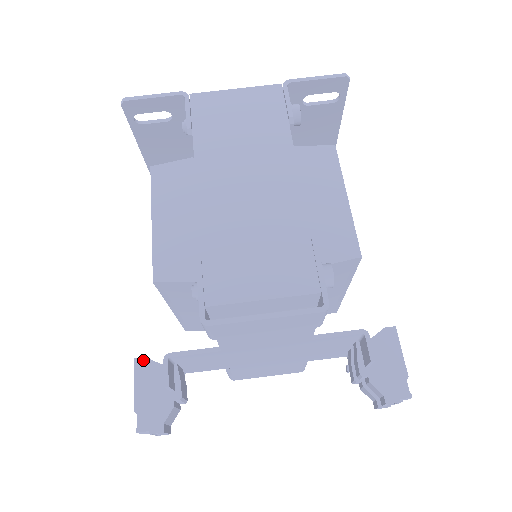
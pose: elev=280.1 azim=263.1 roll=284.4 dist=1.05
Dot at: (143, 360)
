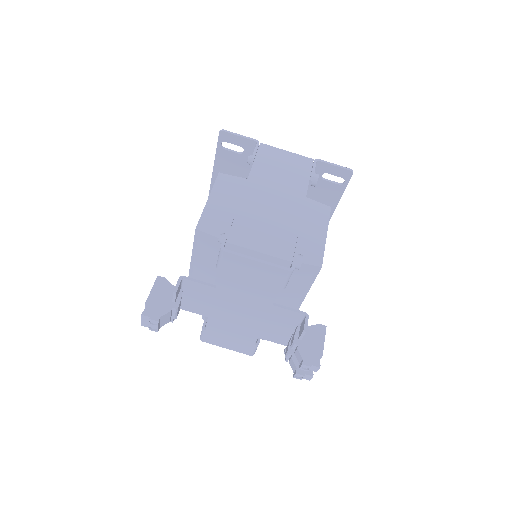
Dot at: (163, 278)
